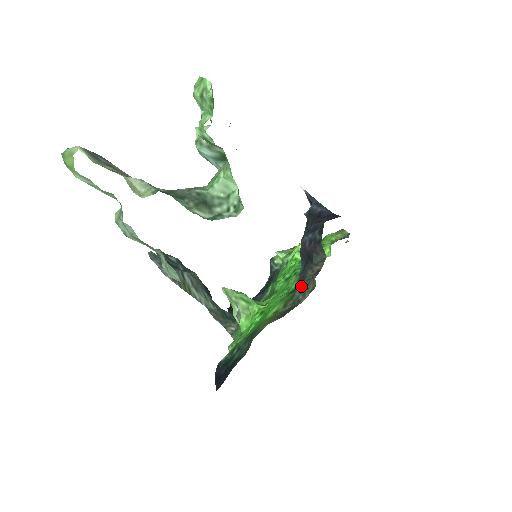
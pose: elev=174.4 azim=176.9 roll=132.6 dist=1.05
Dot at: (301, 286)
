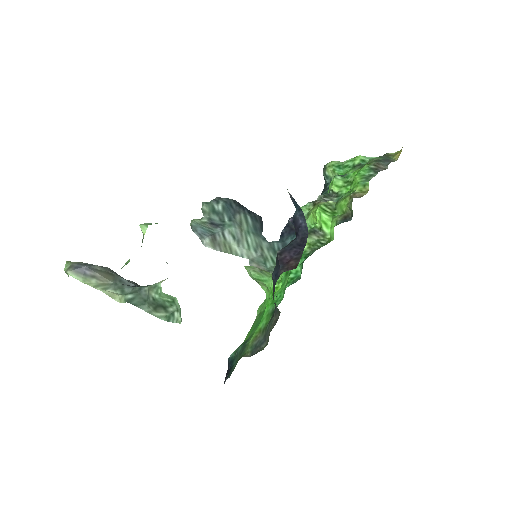
Dot at: (269, 324)
